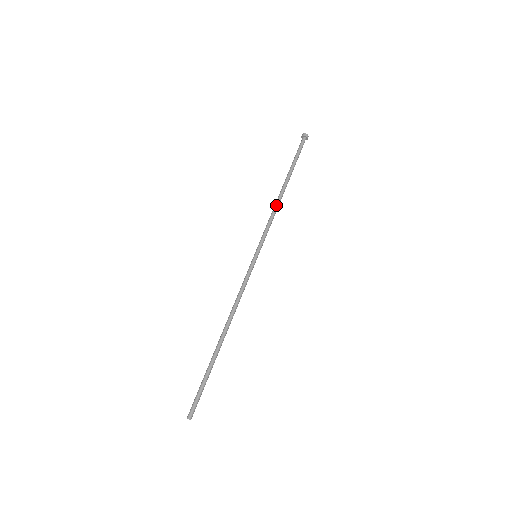
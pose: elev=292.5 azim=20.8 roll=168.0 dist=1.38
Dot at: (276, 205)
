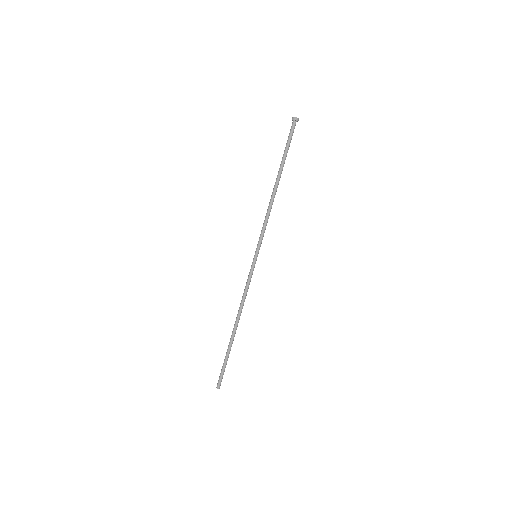
Dot at: (271, 204)
